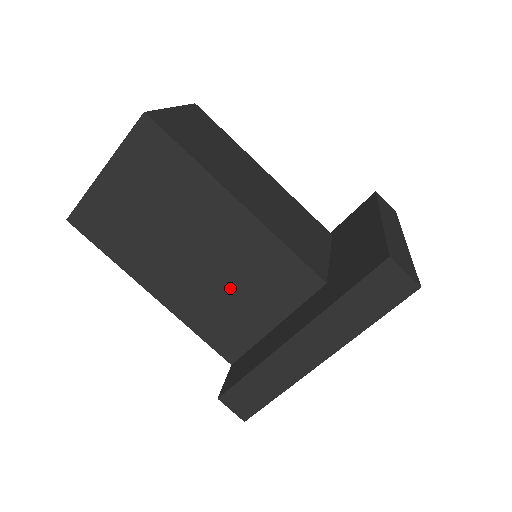
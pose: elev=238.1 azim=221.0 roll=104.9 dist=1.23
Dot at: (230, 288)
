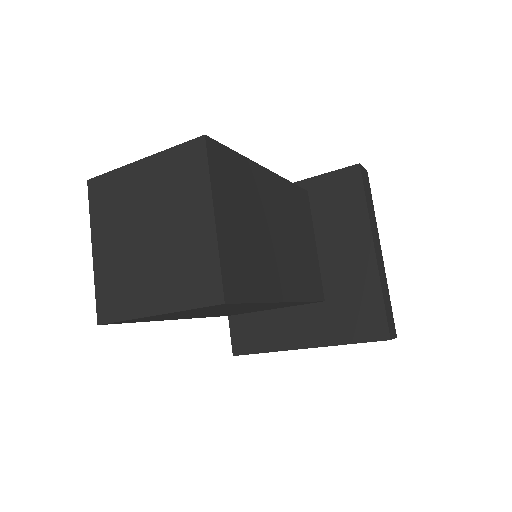
Dot at: (249, 310)
